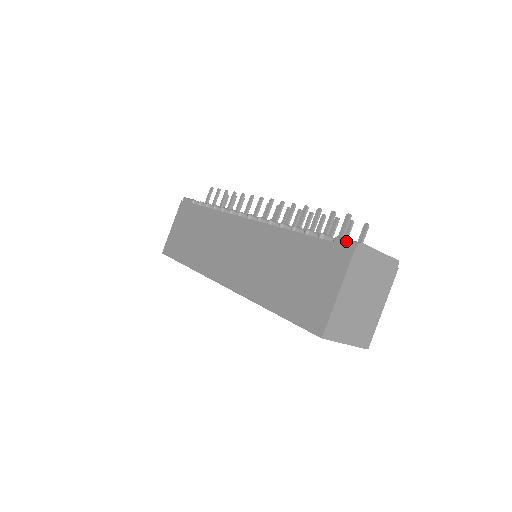
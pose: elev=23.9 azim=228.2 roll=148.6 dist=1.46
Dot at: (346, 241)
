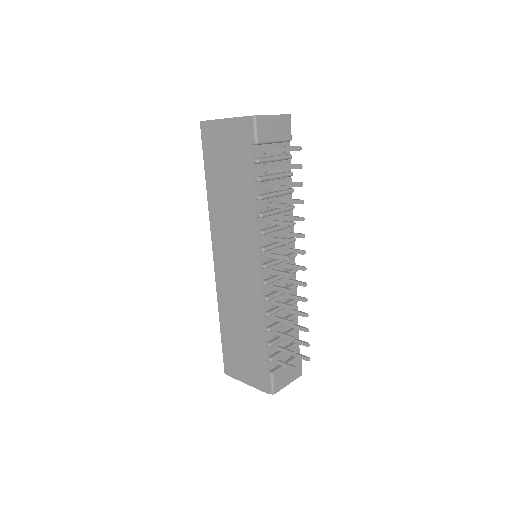
Dot at: (271, 385)
